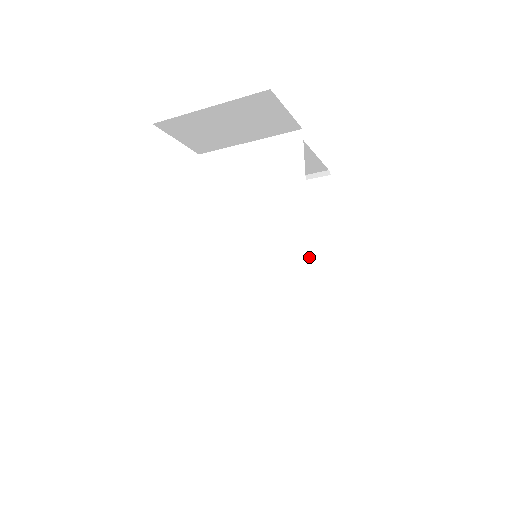
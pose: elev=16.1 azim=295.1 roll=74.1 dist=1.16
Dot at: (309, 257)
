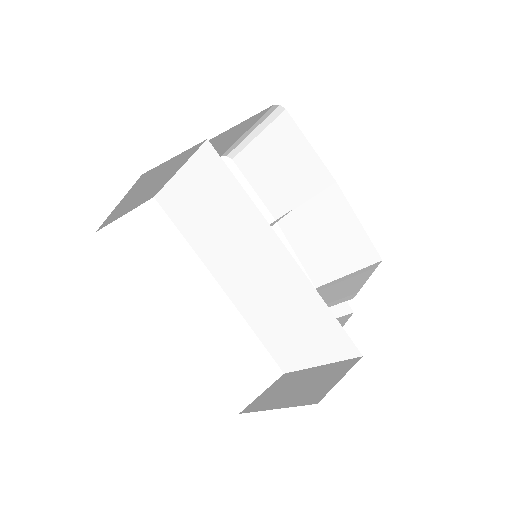
Dot at: (290, 255)
